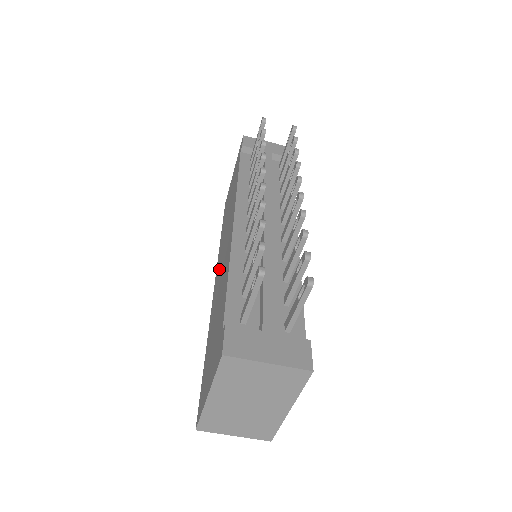
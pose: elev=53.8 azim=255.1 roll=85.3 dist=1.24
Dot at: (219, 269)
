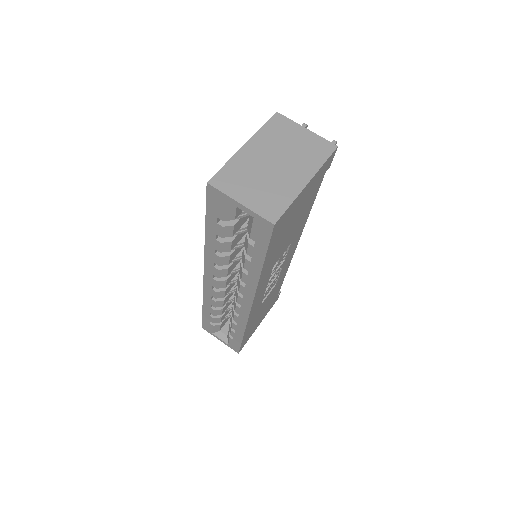
Dot at: occluded
